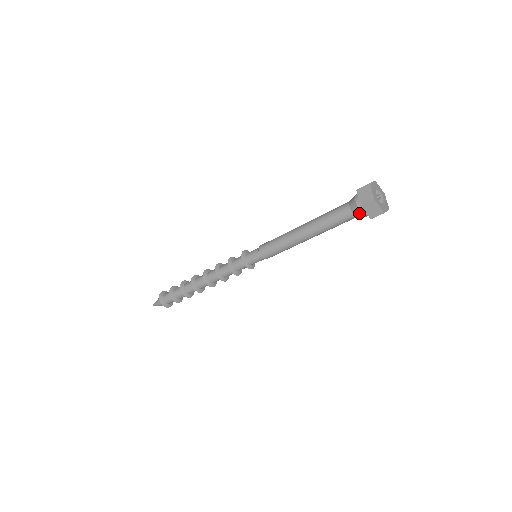
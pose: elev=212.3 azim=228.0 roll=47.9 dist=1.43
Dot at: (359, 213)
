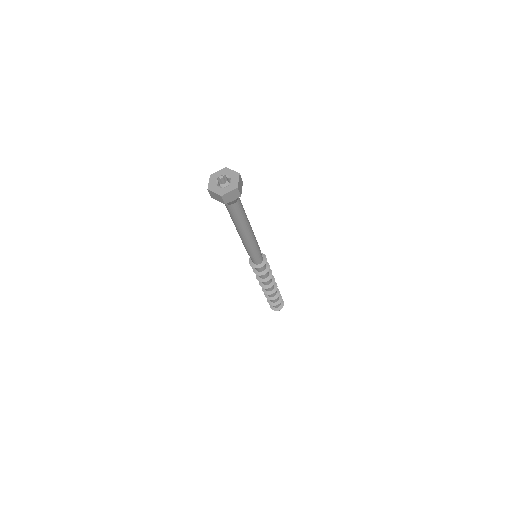
Dot at: occluded
